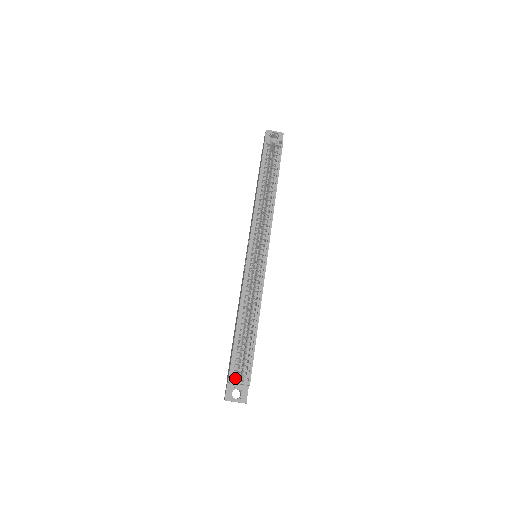
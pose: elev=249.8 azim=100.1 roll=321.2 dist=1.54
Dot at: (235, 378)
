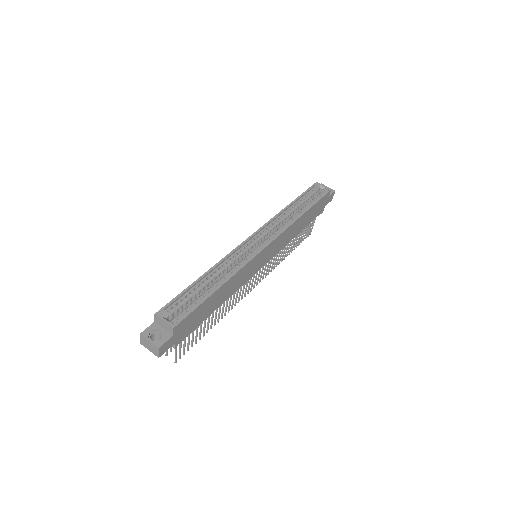
Dot at: (164, 315)
